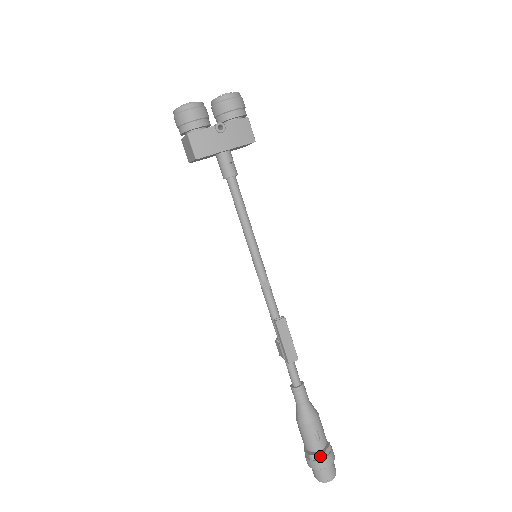
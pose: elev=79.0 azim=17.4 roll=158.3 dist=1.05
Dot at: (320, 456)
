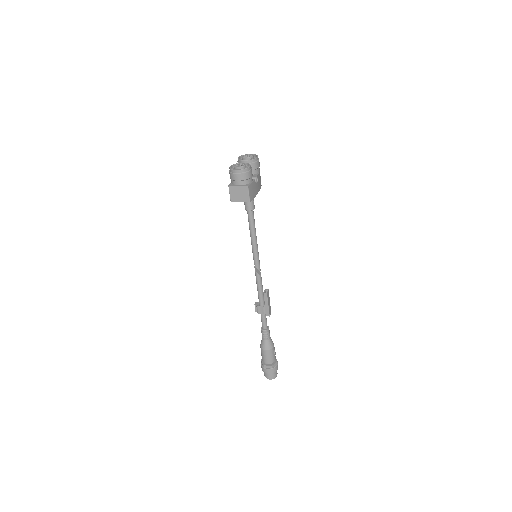
Dot at: (276, 364)
